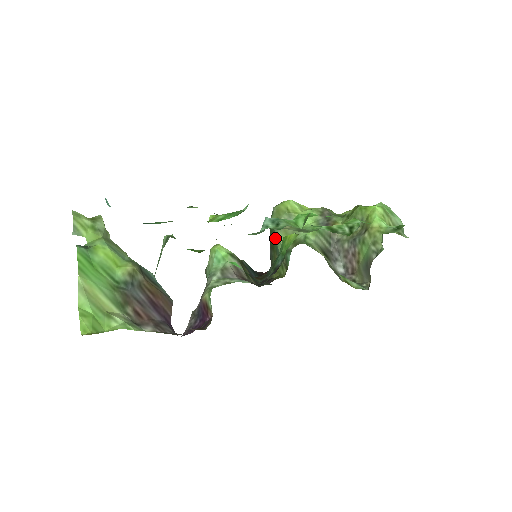
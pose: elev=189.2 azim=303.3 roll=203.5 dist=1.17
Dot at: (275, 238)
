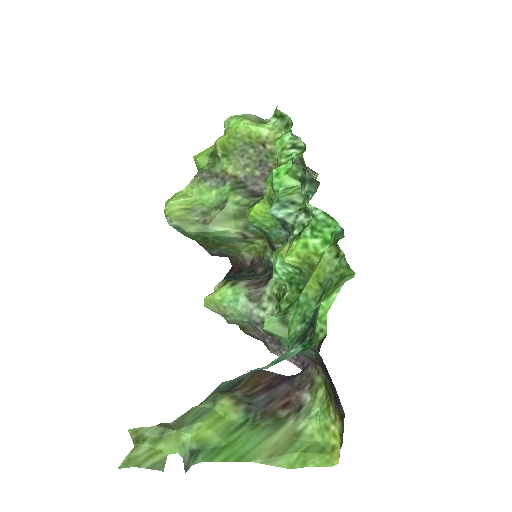
Dot at: (215, 236)
